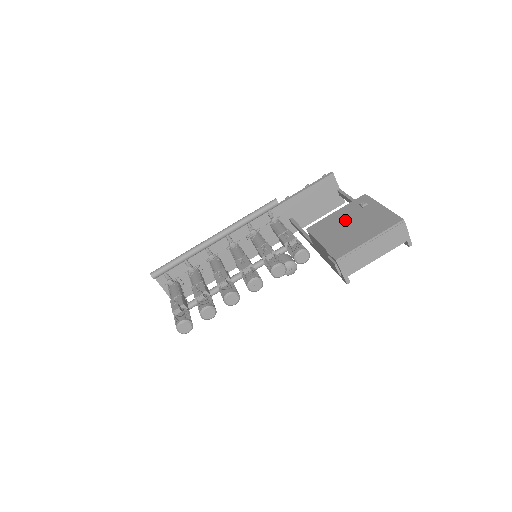
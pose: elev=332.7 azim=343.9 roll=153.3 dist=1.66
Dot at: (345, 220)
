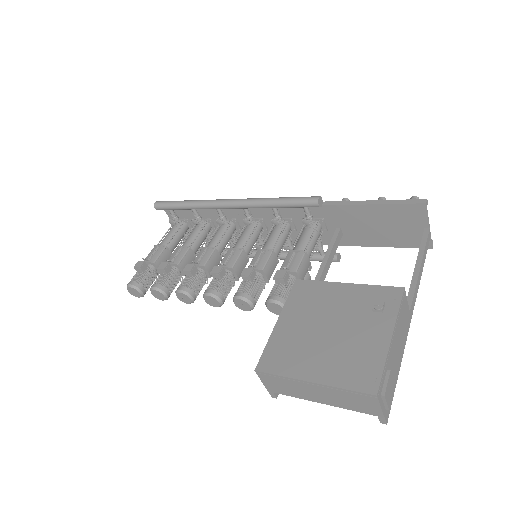
Dot at: (334, 312)
